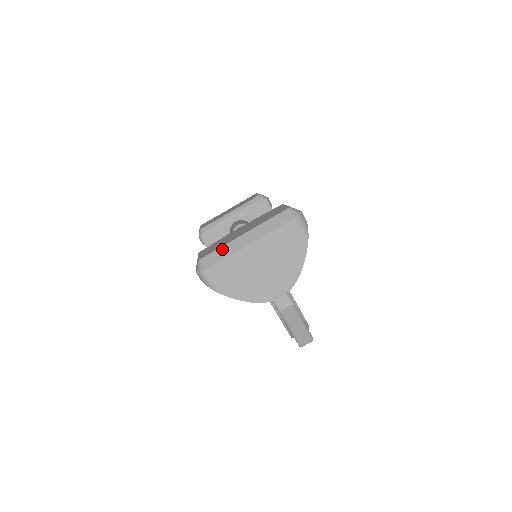
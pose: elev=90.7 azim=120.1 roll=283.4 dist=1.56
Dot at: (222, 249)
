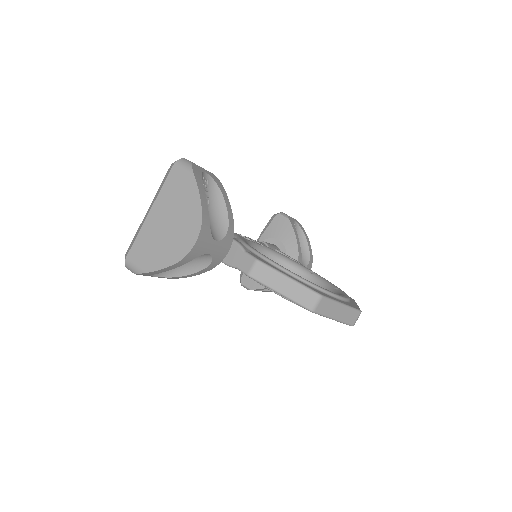
Dot at: (136, 234)
